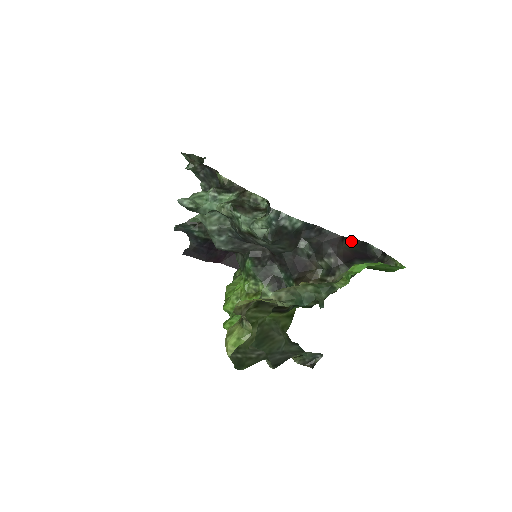
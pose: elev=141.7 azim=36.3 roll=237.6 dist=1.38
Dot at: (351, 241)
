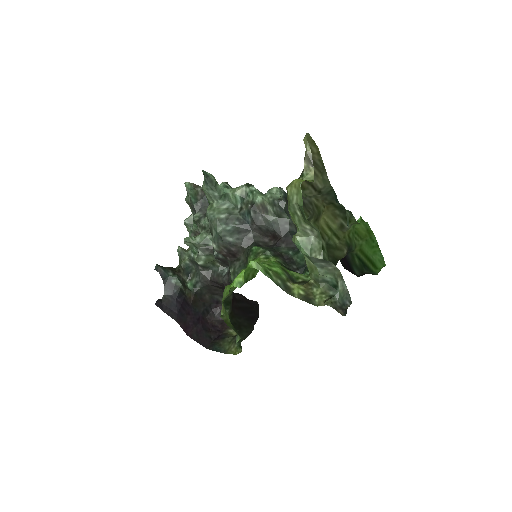
Dot at: occluded
